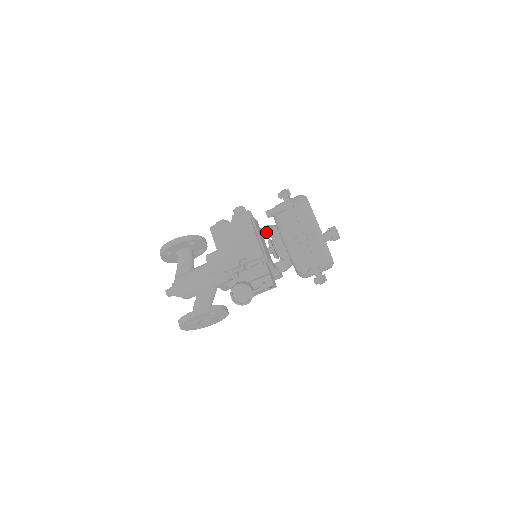
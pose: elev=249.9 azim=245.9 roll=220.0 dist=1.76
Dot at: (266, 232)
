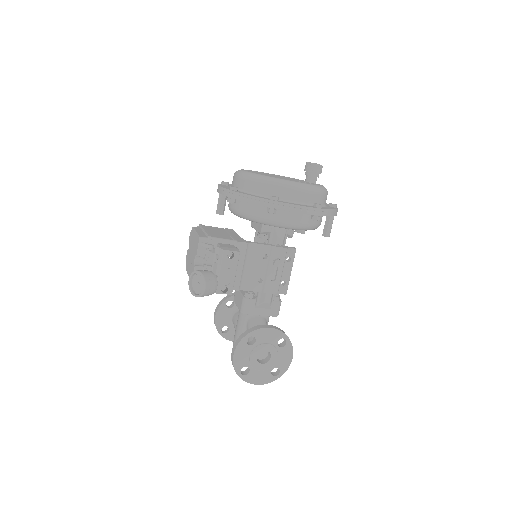
Dot at: (257, 231)
